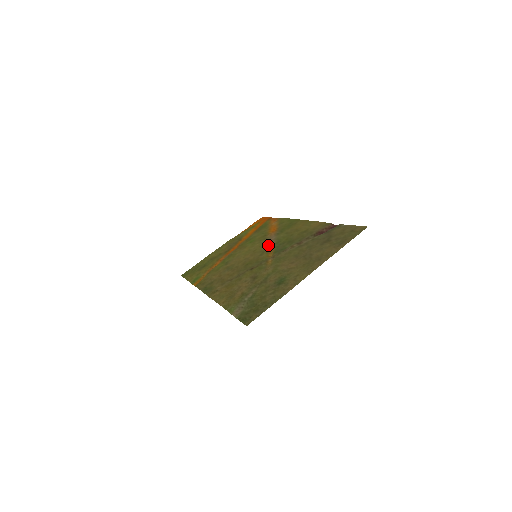
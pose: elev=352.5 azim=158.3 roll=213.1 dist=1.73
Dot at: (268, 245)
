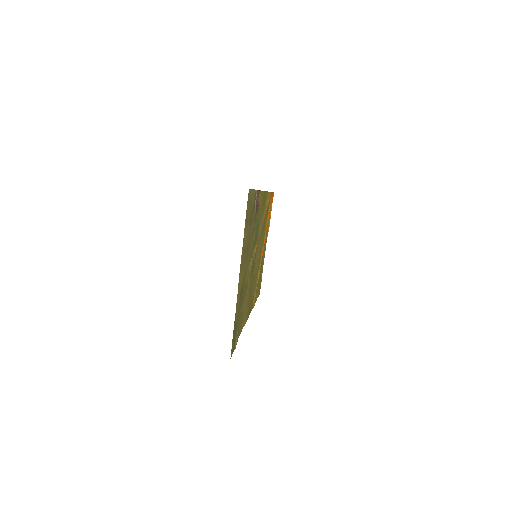
Dot at: (258, 238)
